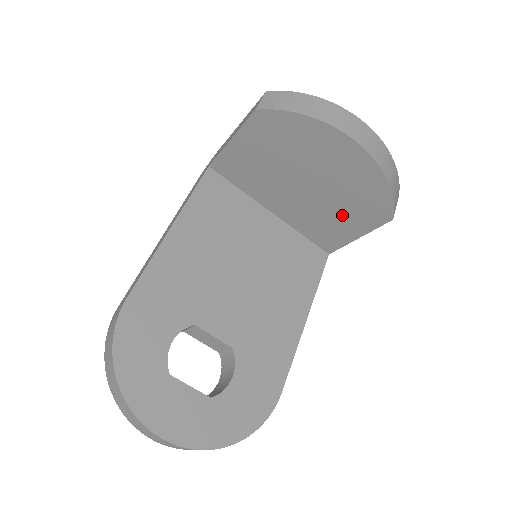
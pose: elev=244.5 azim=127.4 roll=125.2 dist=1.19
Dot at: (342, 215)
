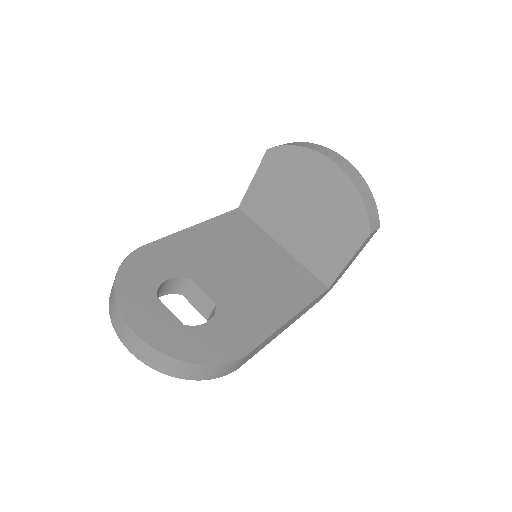
Dot at: (333, 237)
